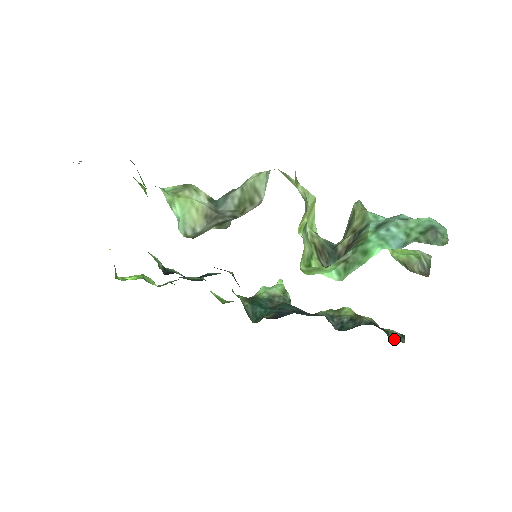
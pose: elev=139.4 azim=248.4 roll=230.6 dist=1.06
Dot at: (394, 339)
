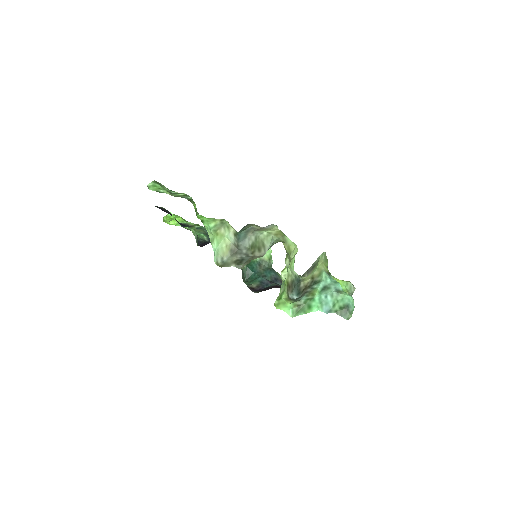
Dot at: occluded
